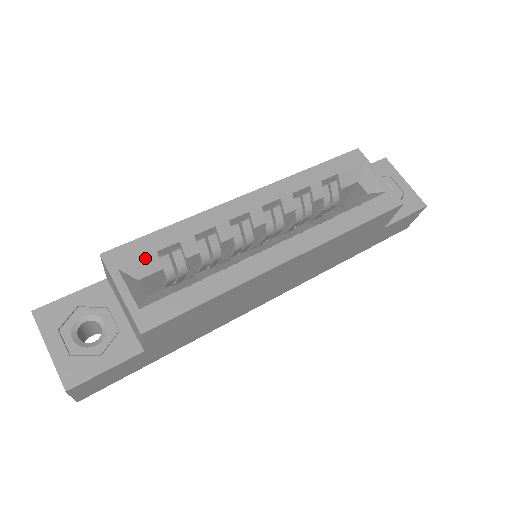
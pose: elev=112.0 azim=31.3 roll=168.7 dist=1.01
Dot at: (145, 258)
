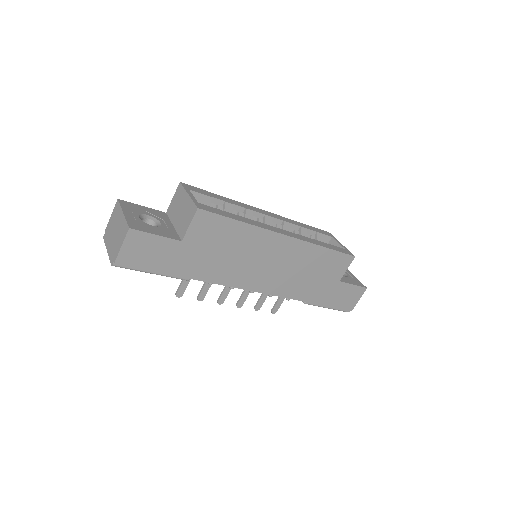
Dot at: (204, 195)
